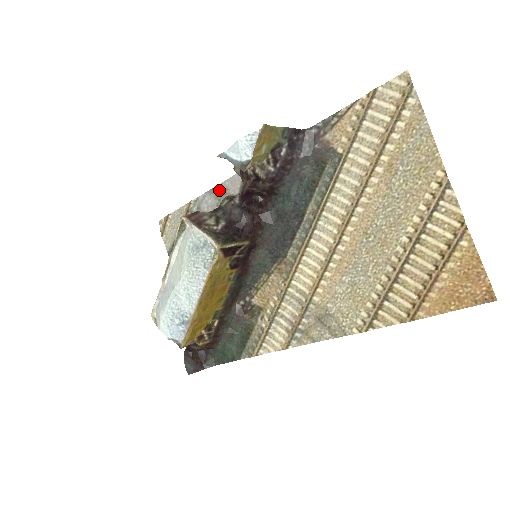
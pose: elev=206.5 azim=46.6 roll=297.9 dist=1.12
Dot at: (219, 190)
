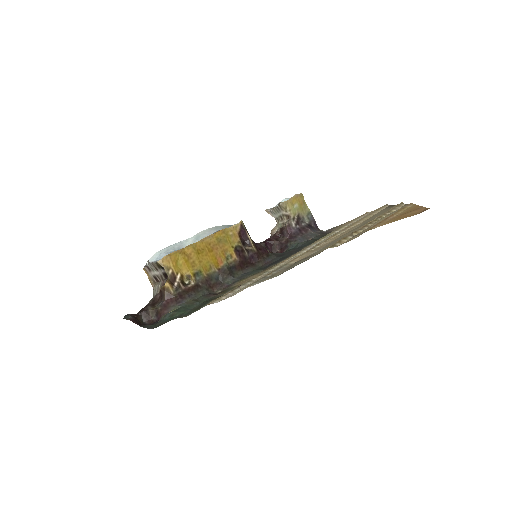
Dot at: occluded
